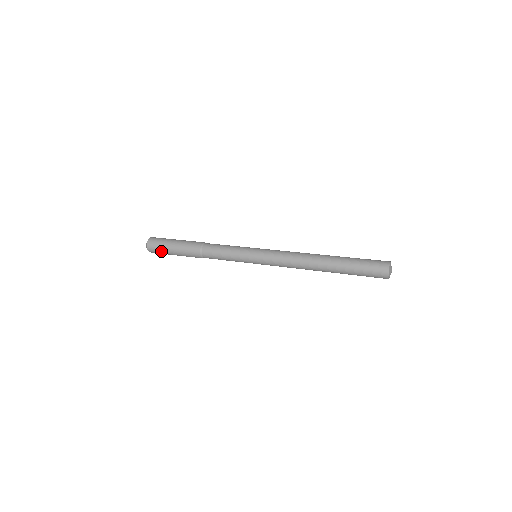
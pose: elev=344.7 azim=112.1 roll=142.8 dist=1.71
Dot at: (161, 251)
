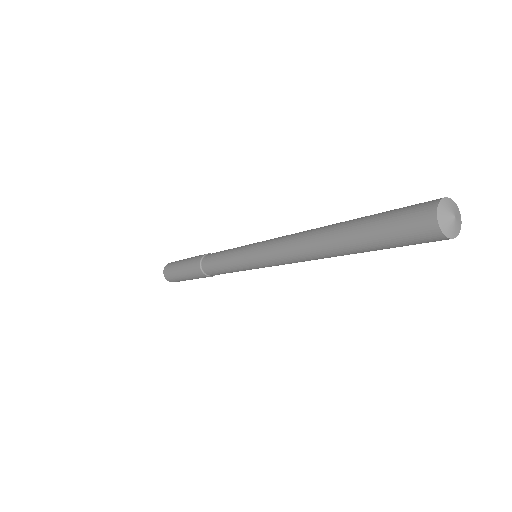
Dot at: (172, 269)
